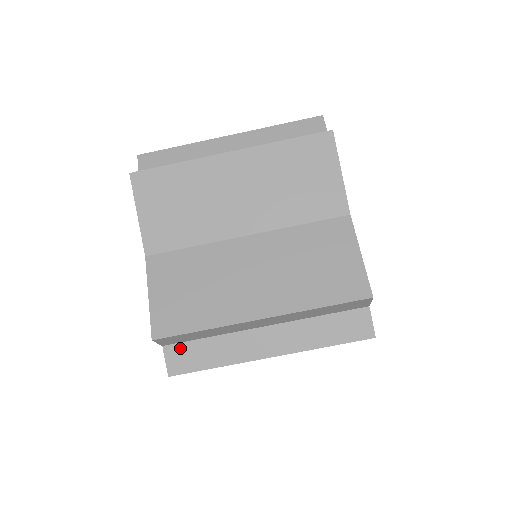
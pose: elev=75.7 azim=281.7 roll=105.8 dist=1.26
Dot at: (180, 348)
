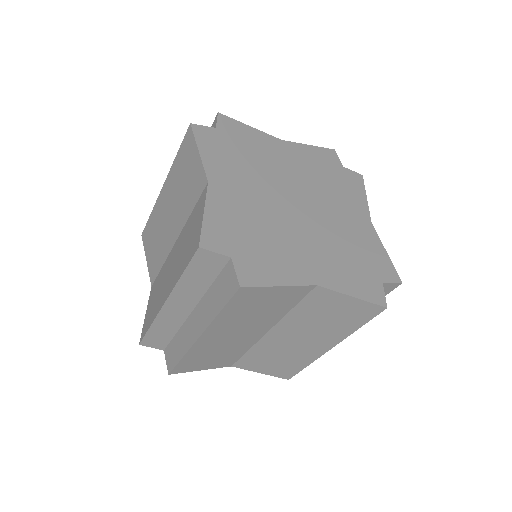
Dot at: (169, 349)
